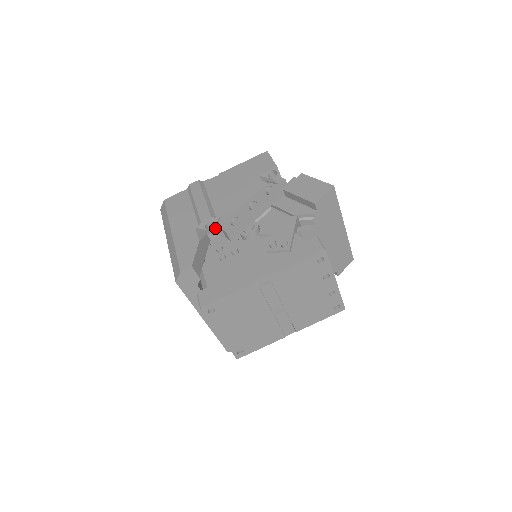
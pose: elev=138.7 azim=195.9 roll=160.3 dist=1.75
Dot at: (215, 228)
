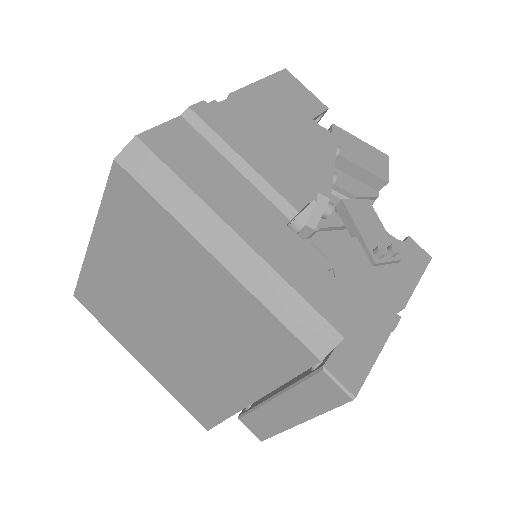
Dot at: (298, 222)
